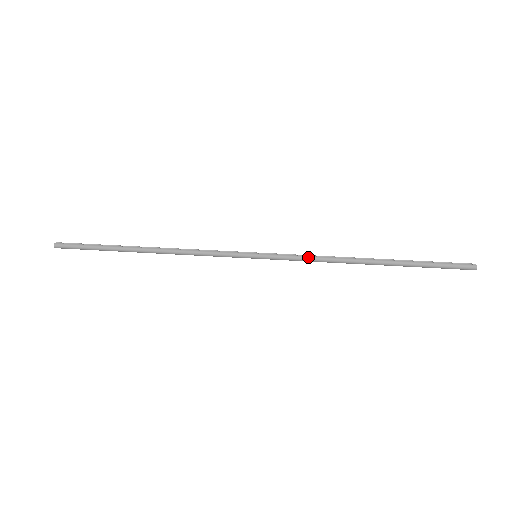
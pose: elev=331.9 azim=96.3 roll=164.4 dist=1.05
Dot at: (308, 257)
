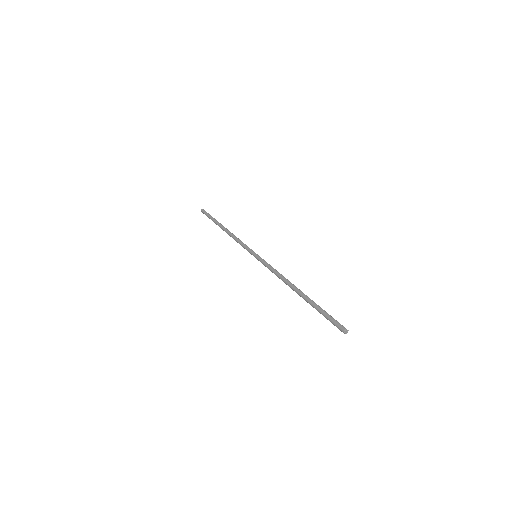
Dot at: (273, 268)
